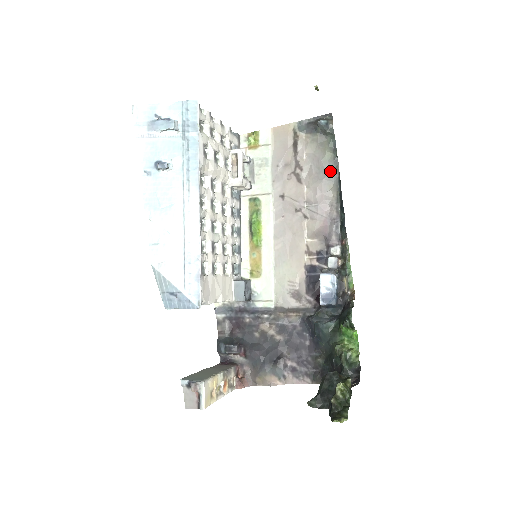
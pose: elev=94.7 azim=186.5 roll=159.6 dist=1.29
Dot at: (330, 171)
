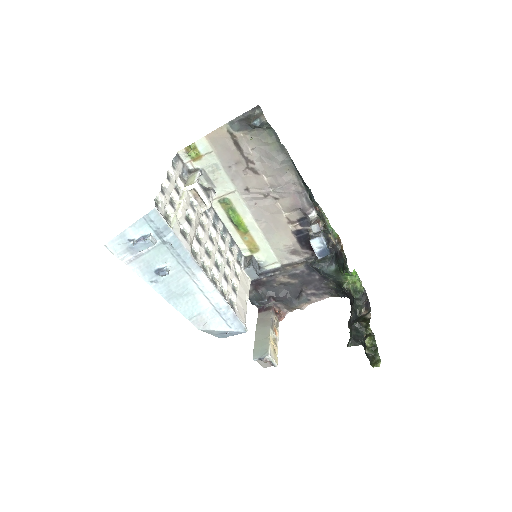
Dot at: (281, 158)
